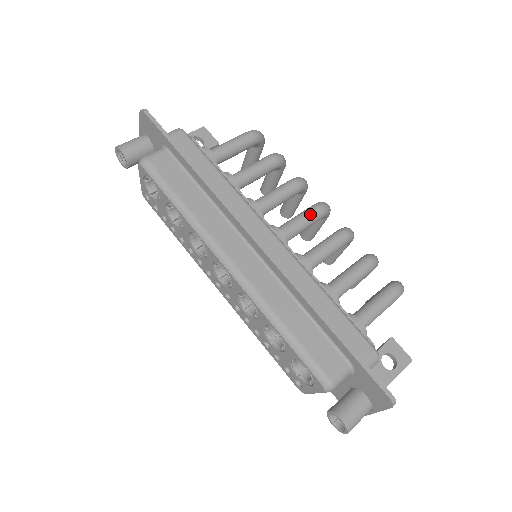
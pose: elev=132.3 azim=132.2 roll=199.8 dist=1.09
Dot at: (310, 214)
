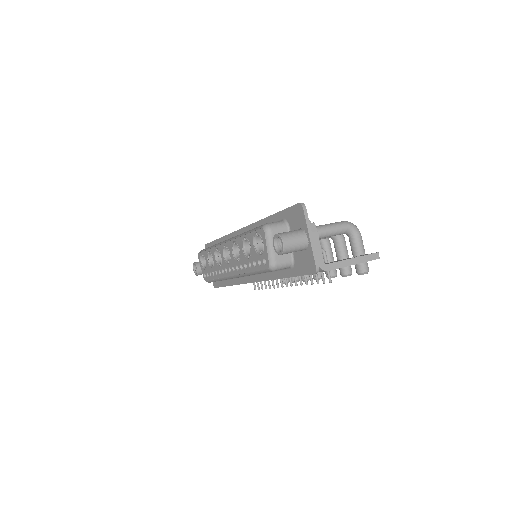
Dot at: occluded
